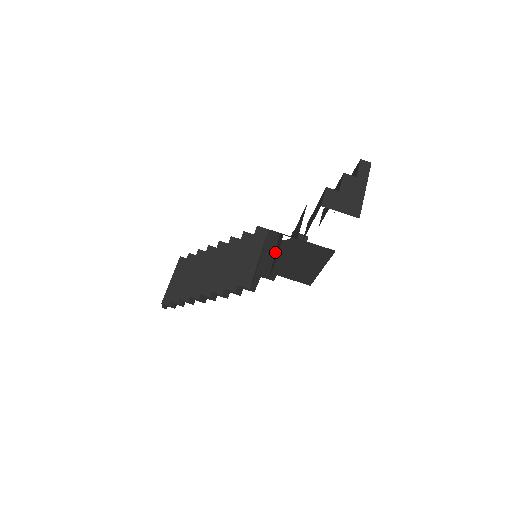
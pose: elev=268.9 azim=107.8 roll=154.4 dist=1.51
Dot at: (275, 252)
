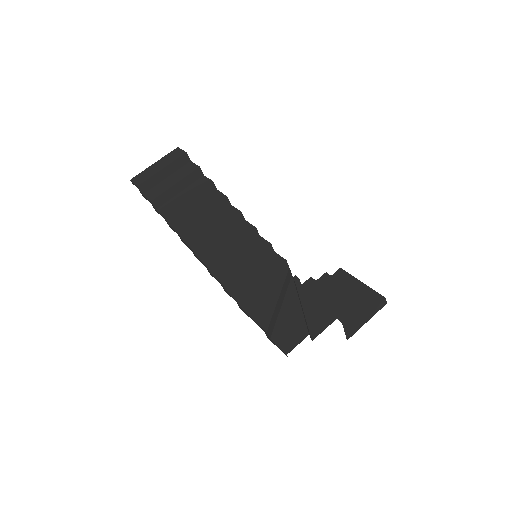
Dot at: (283, 308)
